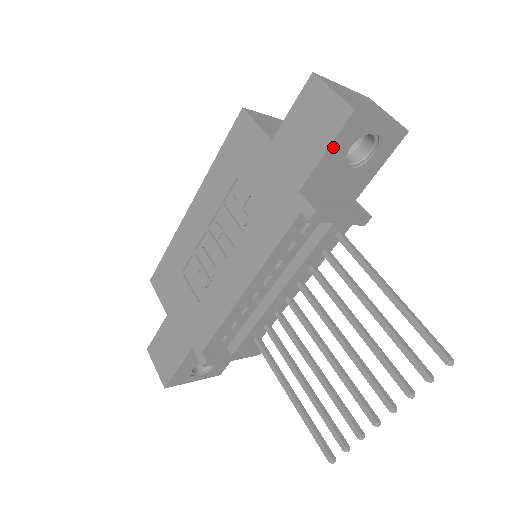
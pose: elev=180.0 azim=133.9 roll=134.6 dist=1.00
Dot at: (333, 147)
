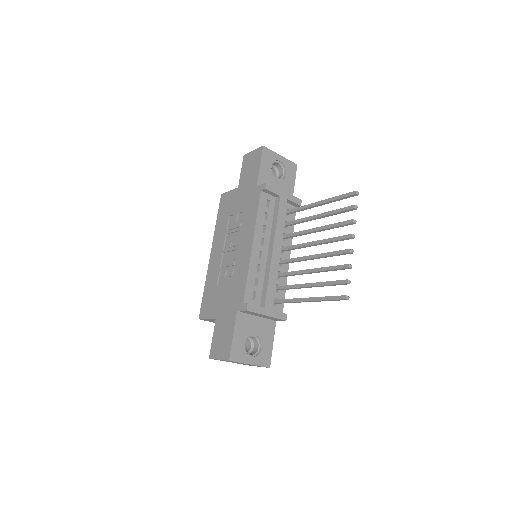
Dot at: (262, 164)
